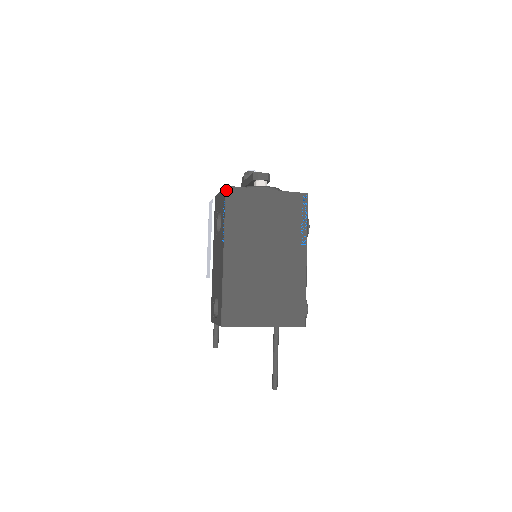
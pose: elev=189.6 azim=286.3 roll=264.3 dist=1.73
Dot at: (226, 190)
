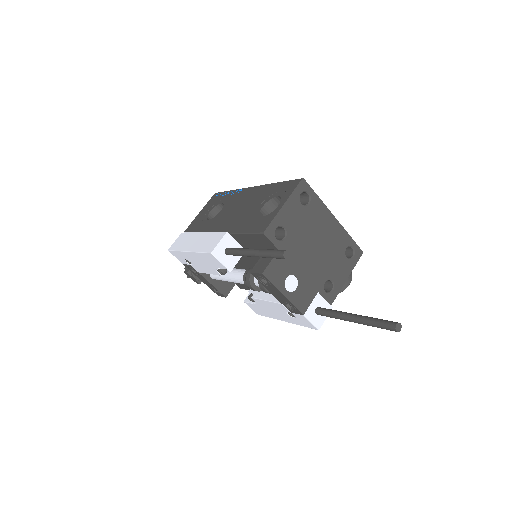
Dot at: (218, 193)
